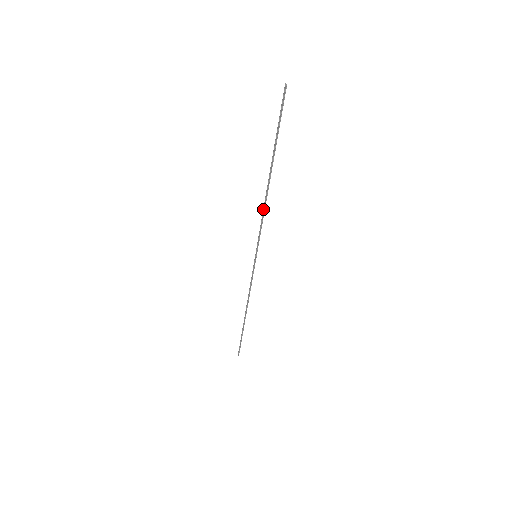
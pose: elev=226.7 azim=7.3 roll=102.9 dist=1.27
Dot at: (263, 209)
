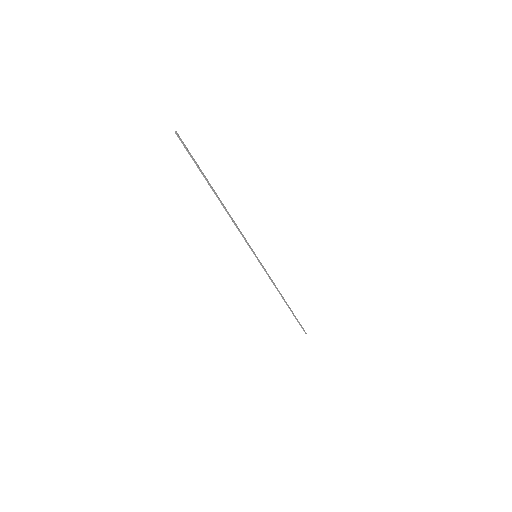
Dot at: (233, 220)
